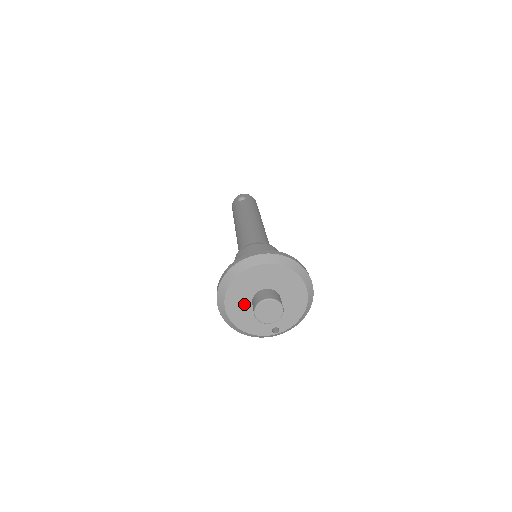
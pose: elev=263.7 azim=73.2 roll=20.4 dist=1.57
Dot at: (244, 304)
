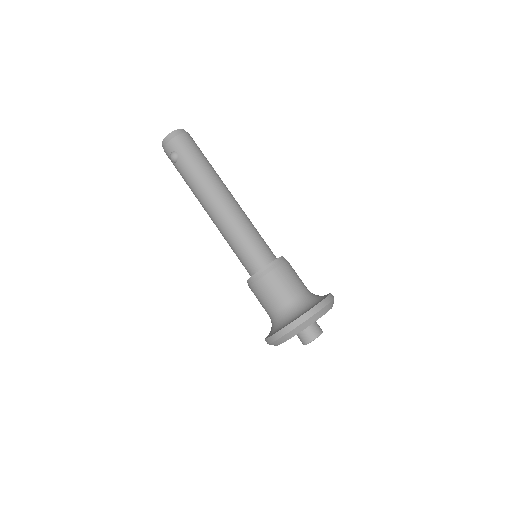
Dot at: occluded
